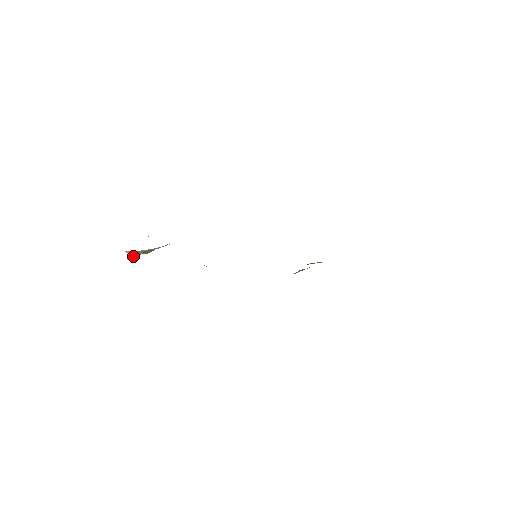
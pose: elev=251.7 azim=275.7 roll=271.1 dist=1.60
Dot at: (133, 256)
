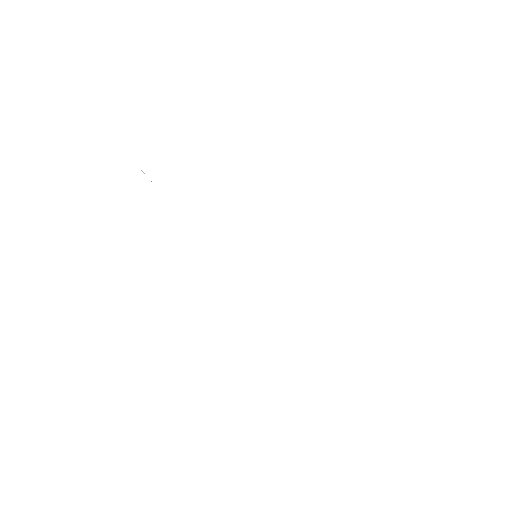
Dot at: occluded
